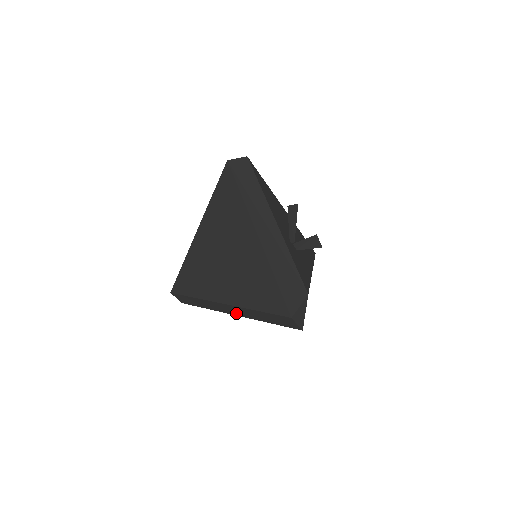
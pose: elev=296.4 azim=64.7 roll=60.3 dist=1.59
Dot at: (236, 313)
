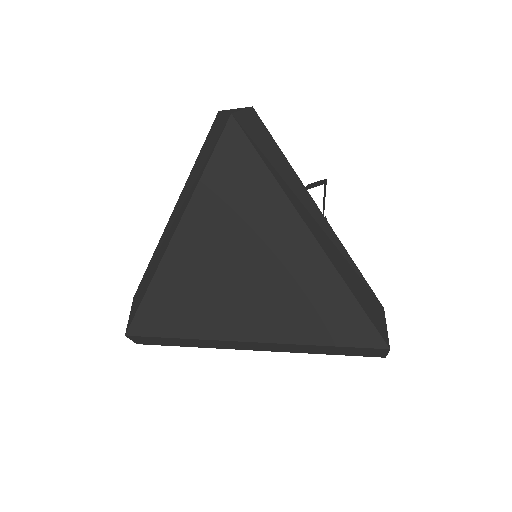
Dot at: (264, 349)
